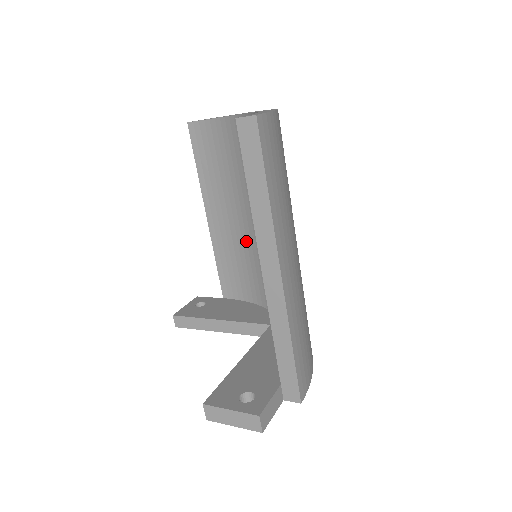
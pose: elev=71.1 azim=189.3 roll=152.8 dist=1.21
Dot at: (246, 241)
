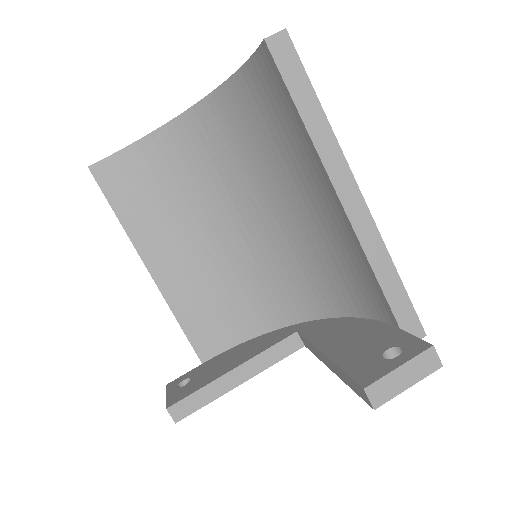
Dot at: (214, 269)
